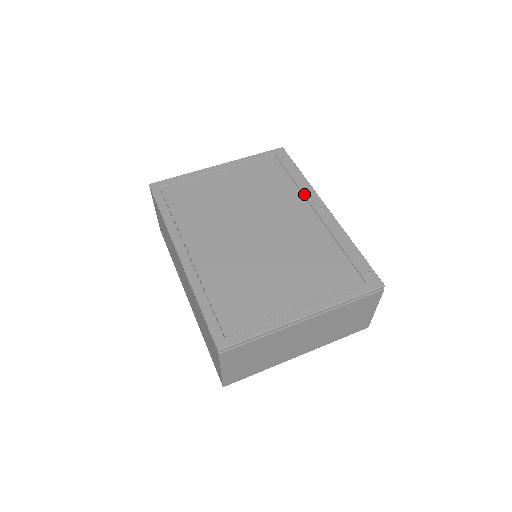
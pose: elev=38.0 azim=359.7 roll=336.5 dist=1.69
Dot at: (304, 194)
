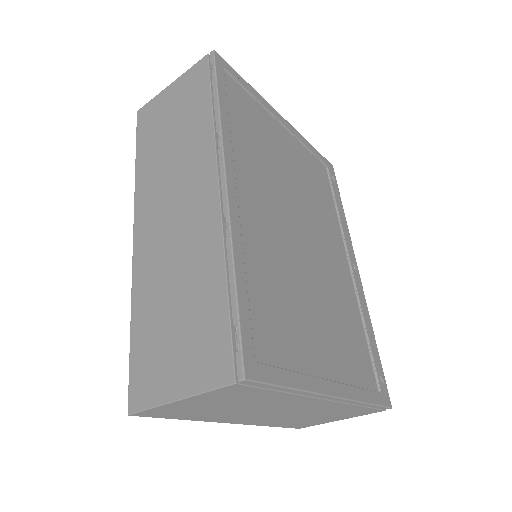
Dot at: (344, 235)
